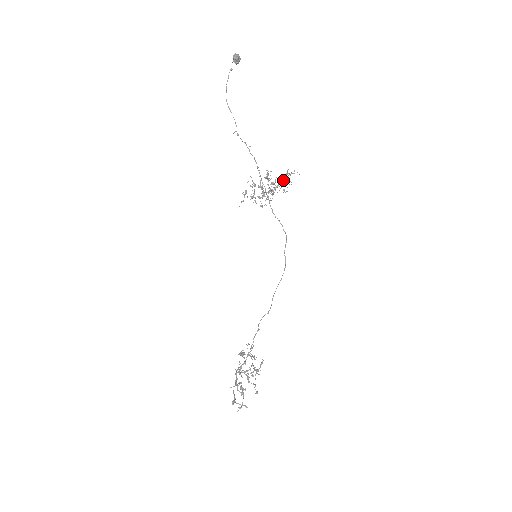
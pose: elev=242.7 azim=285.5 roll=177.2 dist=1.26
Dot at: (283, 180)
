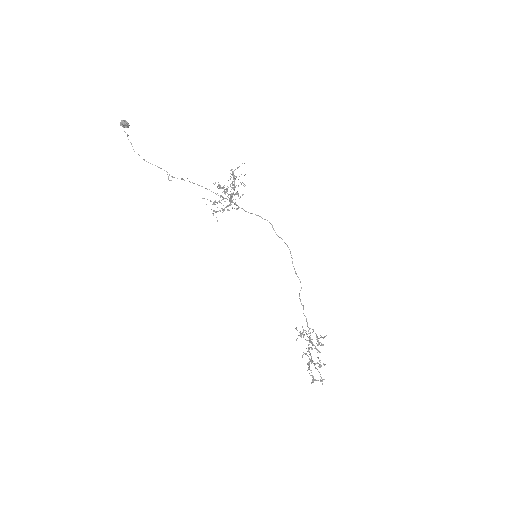
Dot at: (232, 182)
